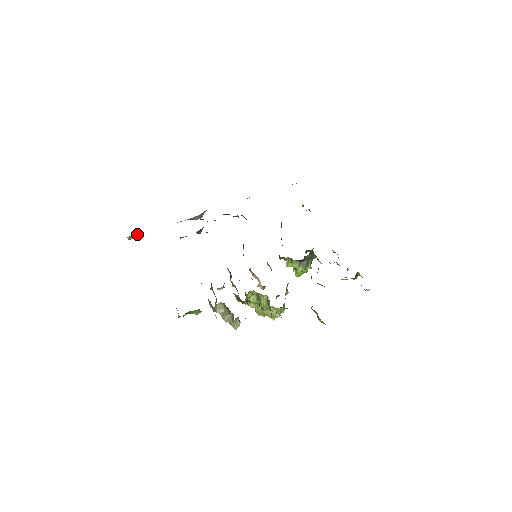
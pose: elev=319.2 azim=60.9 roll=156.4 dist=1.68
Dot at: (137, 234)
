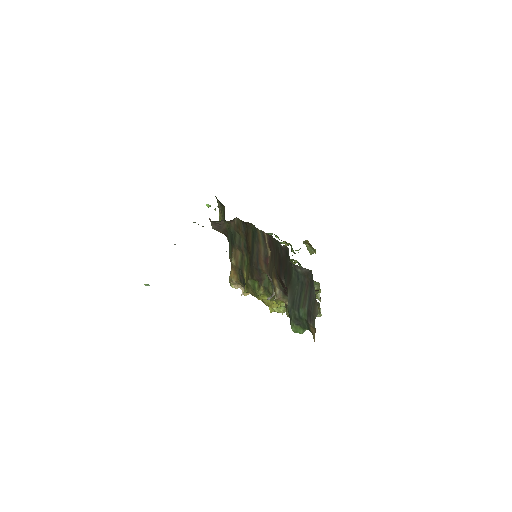
Dot at: occluded
